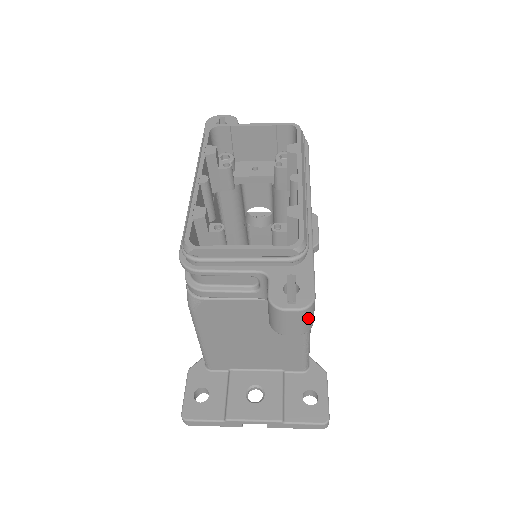
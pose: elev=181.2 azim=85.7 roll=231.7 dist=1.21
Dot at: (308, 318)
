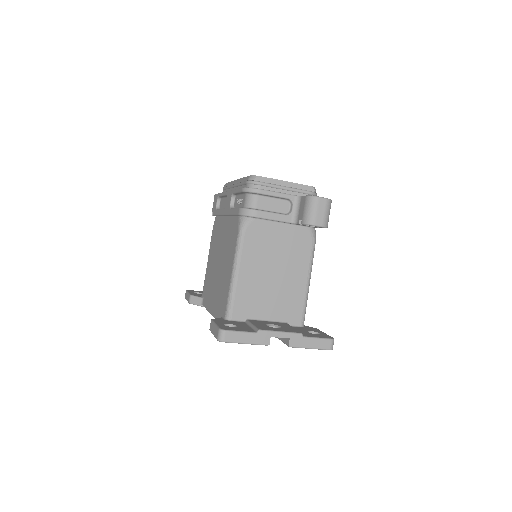
Dot at: (329, 212)
